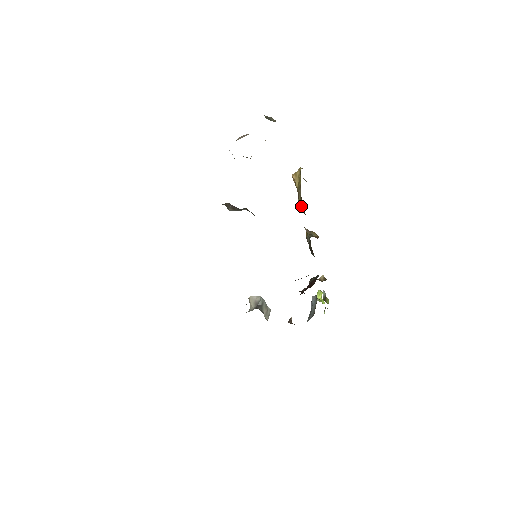
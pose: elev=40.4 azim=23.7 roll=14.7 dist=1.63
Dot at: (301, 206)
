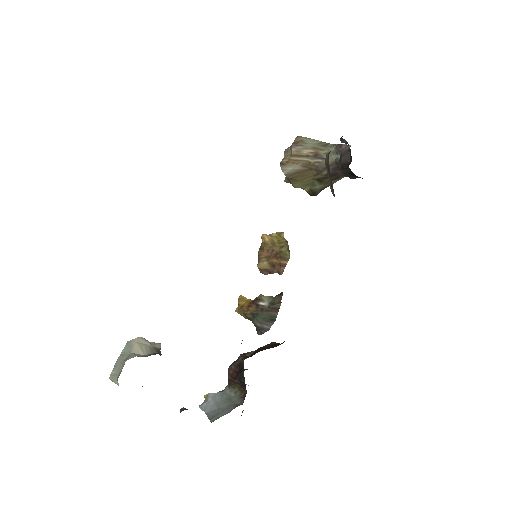
Dot at: (288, 255)
